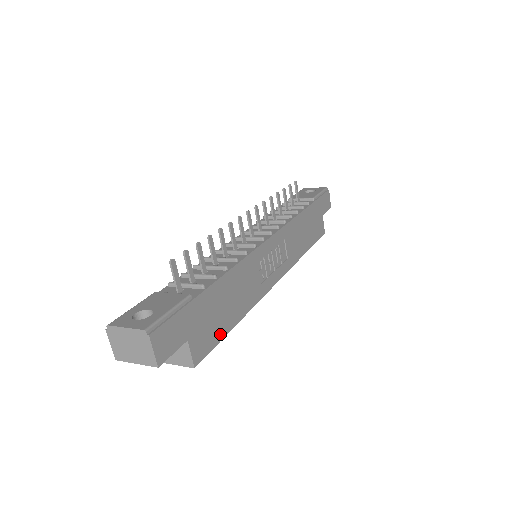
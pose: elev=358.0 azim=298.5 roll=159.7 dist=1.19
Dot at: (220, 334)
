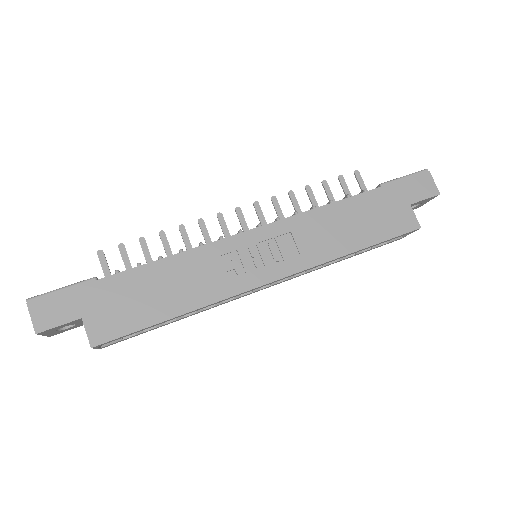
Dot at: (140, 323)
